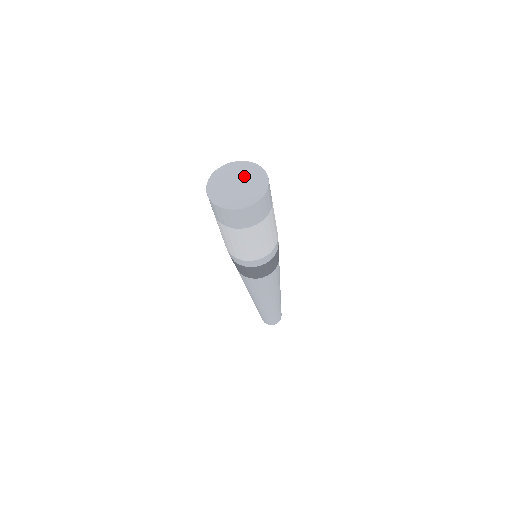
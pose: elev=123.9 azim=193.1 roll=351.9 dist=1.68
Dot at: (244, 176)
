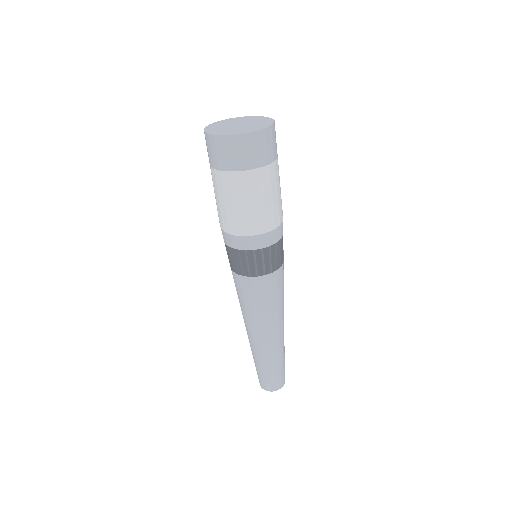
Dot at: (236, 122)
